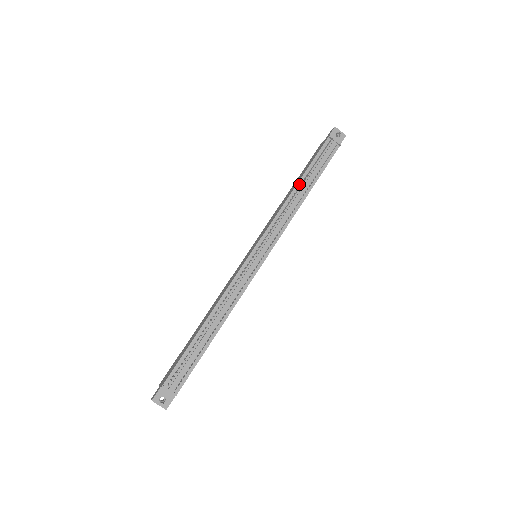
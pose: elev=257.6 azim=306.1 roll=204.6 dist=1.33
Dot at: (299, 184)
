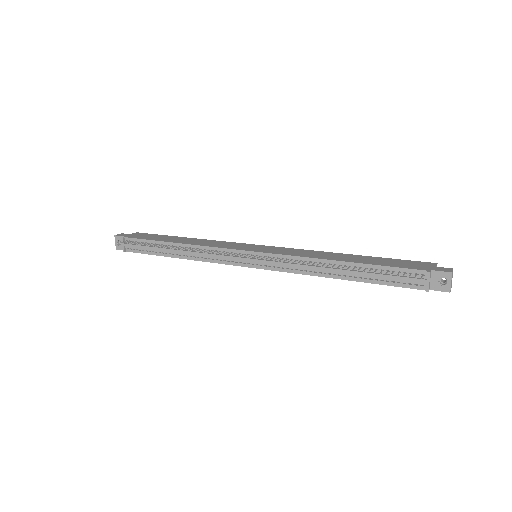
Dot at: (344, 264)
